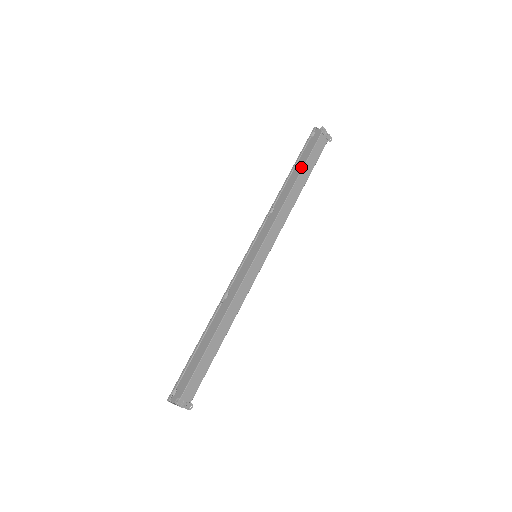
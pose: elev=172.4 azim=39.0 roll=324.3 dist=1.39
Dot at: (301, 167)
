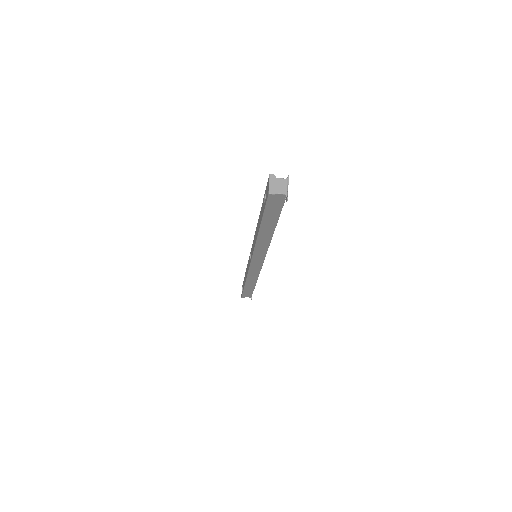
Dot at: occluded
